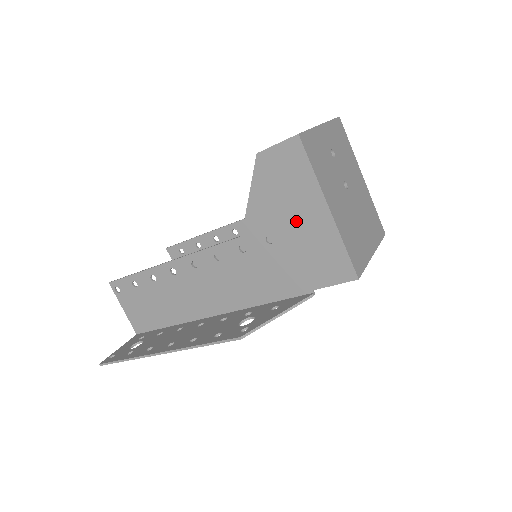
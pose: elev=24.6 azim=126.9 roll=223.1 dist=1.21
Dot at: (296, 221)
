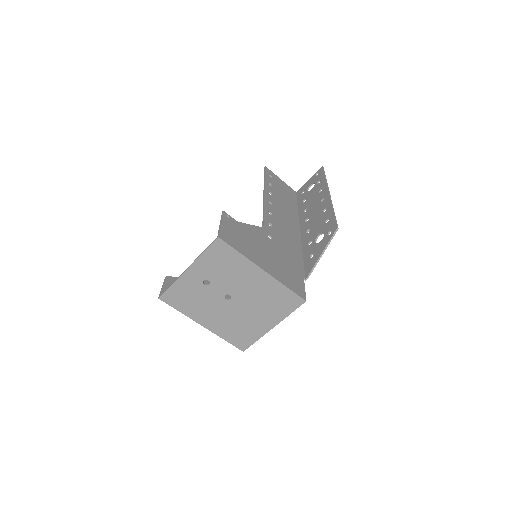
Dot at: occluded
